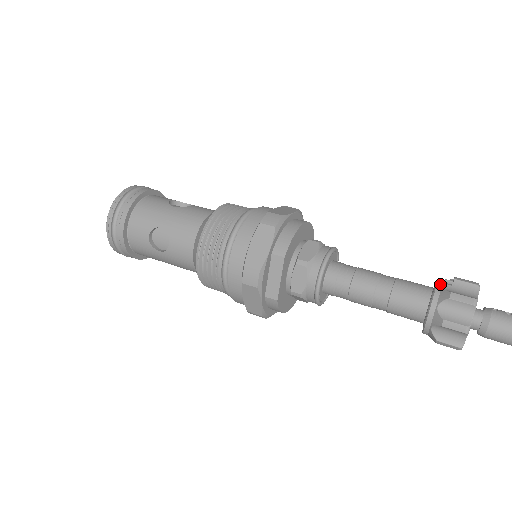
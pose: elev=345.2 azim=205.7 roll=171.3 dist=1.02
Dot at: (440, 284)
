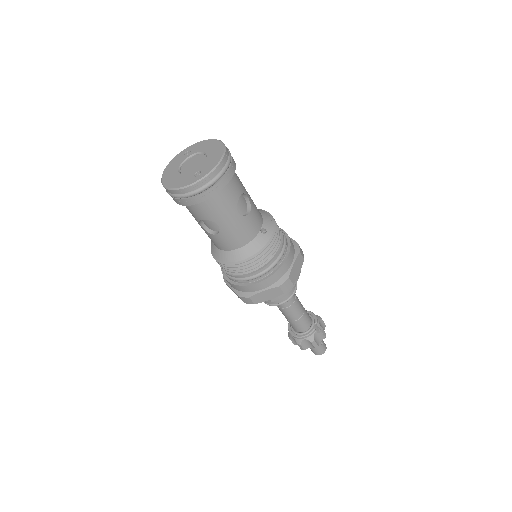
Dot at: (315, 331)
